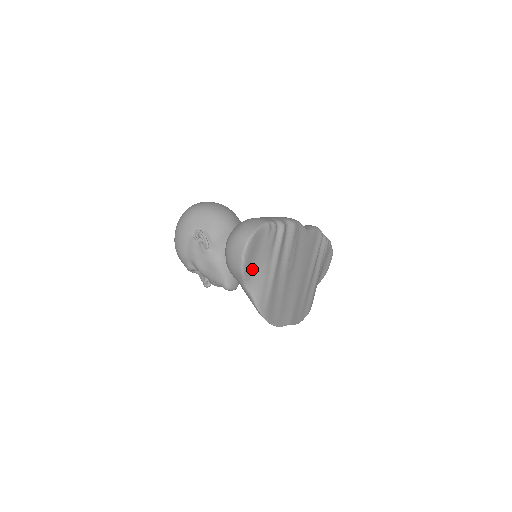
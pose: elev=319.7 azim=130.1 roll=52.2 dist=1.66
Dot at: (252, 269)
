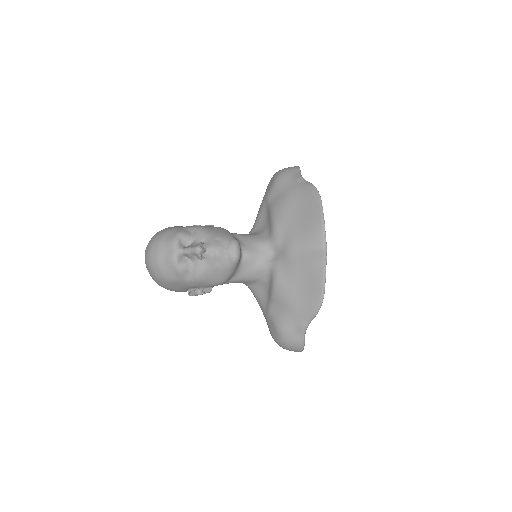
Dot at: occluded
